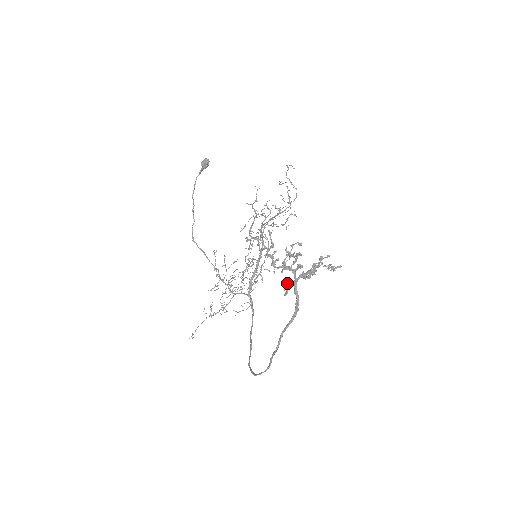
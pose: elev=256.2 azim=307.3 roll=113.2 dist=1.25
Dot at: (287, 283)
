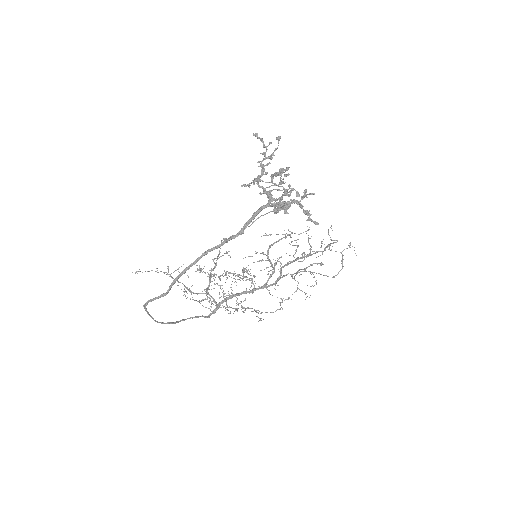
Dot at: (254, 178)
